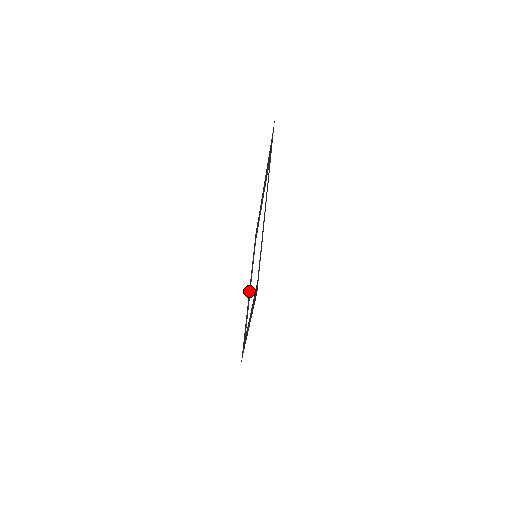
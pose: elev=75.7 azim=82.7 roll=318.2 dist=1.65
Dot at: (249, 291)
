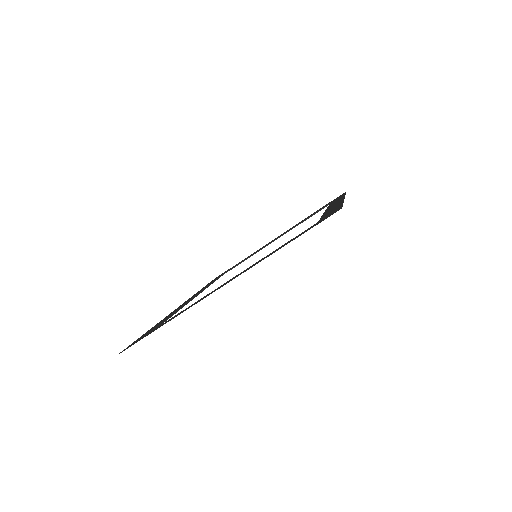
Dot at: (273, 240)
